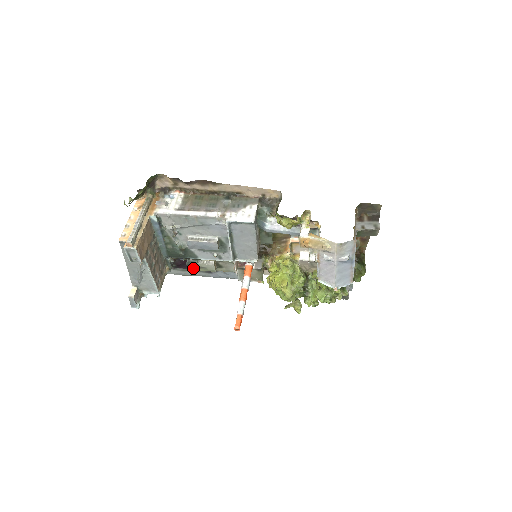
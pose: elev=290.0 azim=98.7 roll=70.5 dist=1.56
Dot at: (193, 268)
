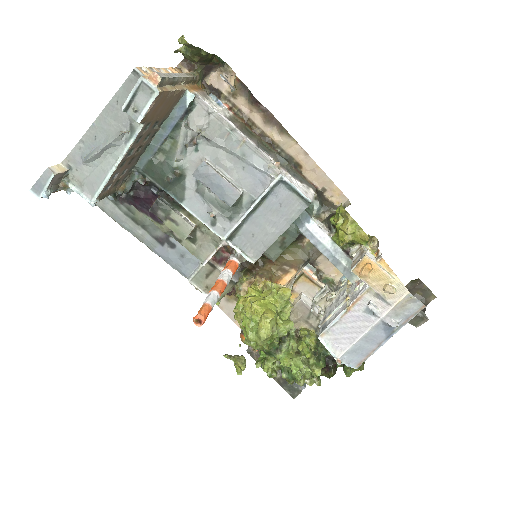
Dot at: (159, 213)
